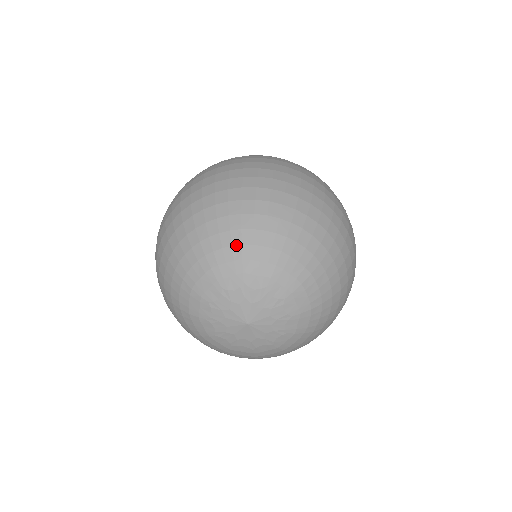
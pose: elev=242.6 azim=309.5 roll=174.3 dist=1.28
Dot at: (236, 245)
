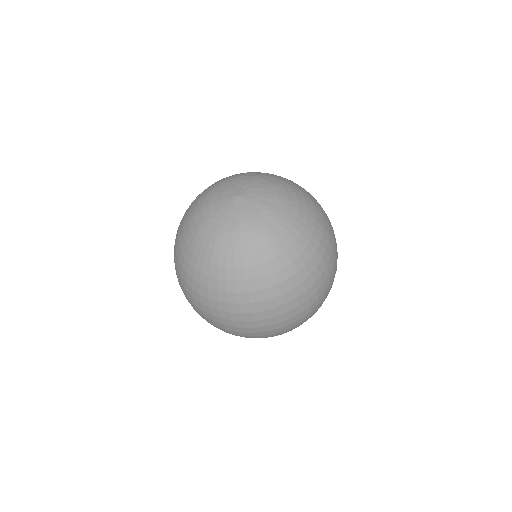
Dot at: (195, 201)
